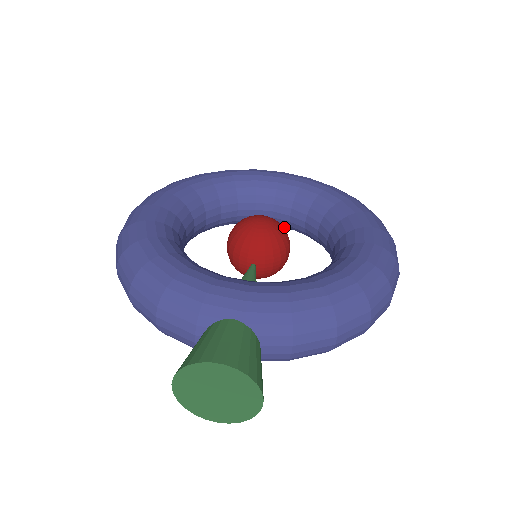
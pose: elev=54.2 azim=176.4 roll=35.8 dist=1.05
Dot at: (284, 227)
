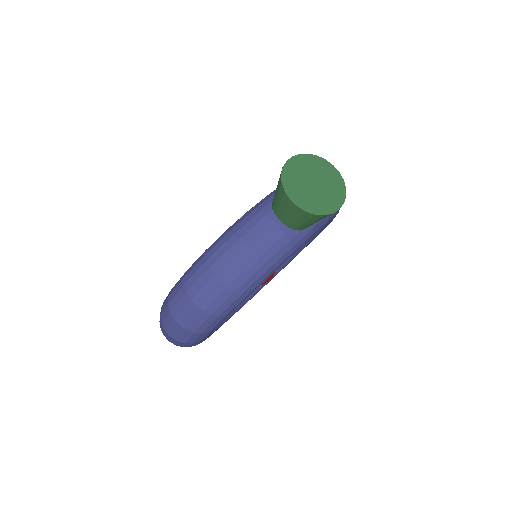
Dot at: occluded
